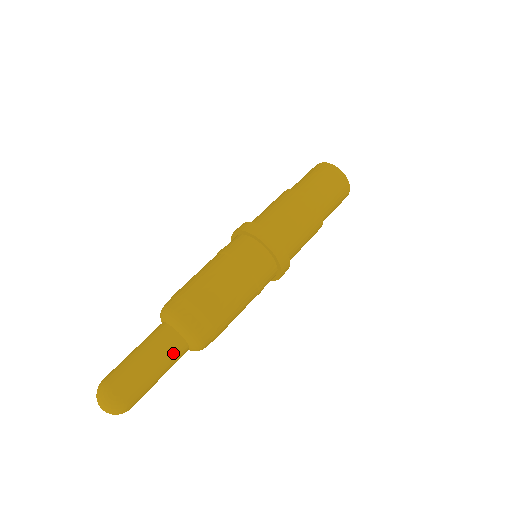
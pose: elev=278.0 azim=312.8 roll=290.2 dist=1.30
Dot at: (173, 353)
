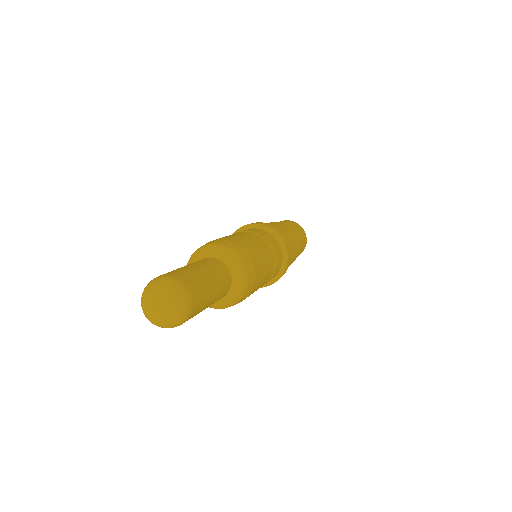
Dot at: (221, 273)
